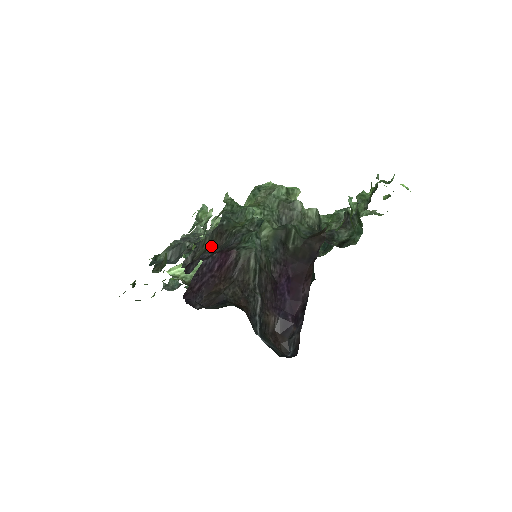
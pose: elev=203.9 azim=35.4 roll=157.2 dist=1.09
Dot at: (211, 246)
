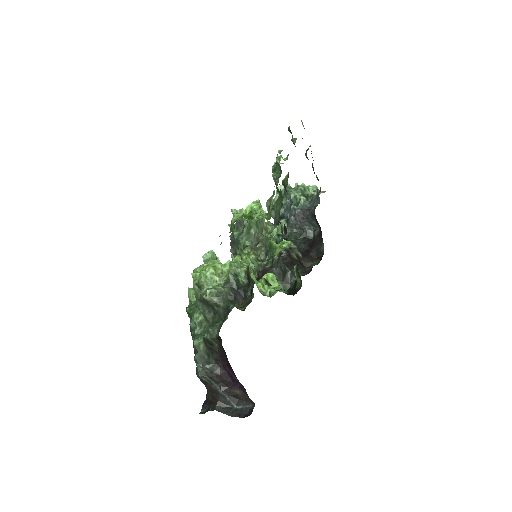
Dot at: occluded
